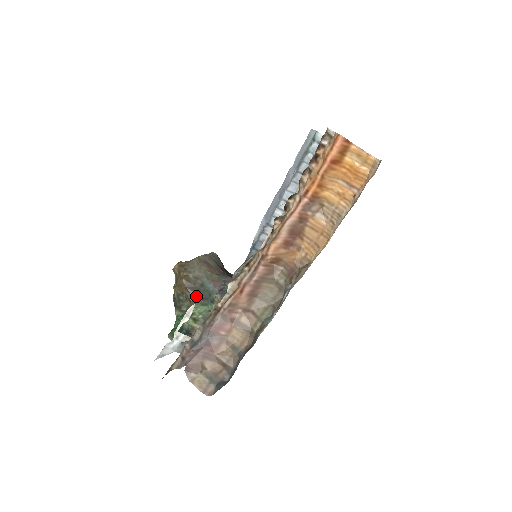
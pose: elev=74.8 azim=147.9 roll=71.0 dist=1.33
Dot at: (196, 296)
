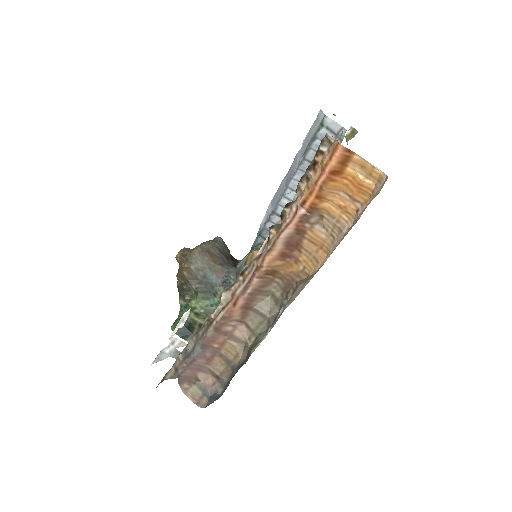
Dot at: (198, 289)
